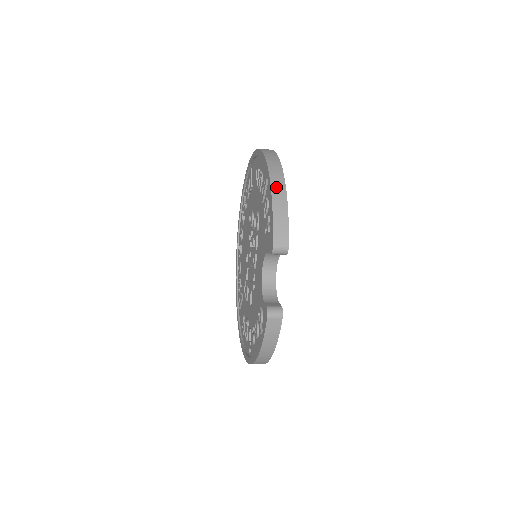
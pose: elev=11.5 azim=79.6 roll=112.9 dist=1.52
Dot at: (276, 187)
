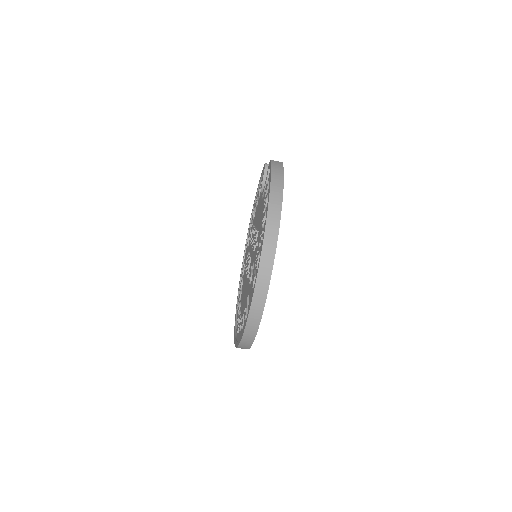
Dot at: occluded
